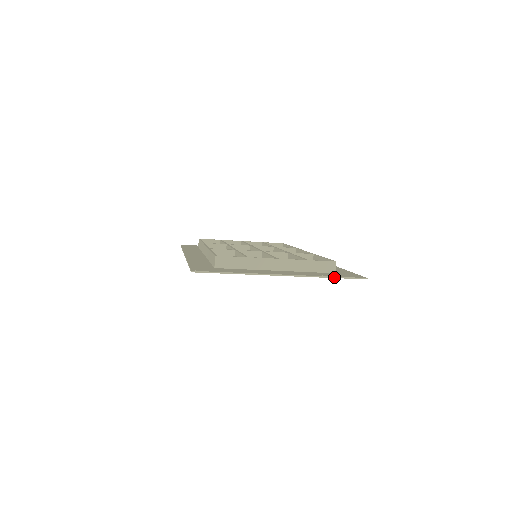
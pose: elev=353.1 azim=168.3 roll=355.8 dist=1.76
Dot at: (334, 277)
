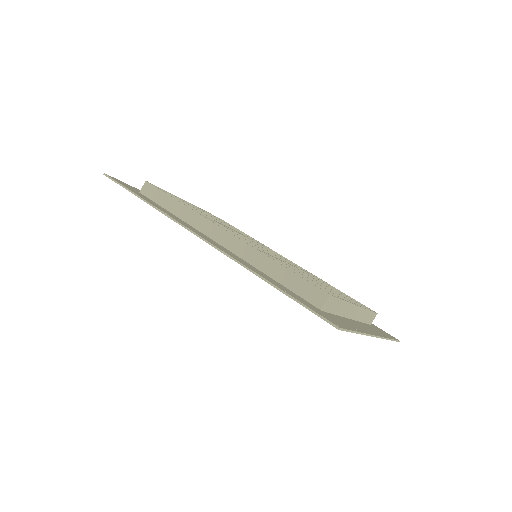
Dot at: (391, 339)
